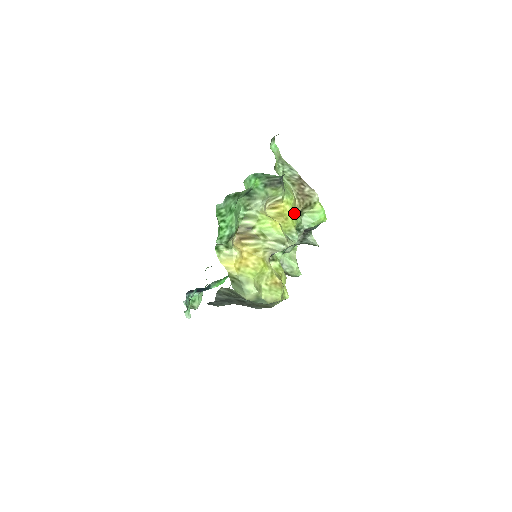
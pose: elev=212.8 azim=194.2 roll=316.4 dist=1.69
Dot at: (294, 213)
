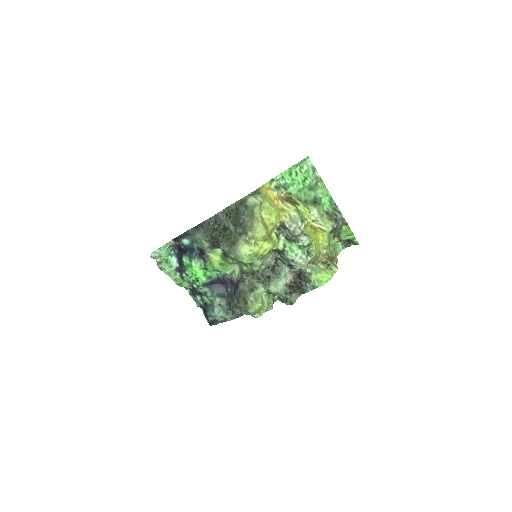
Dot at: (318, 246)
